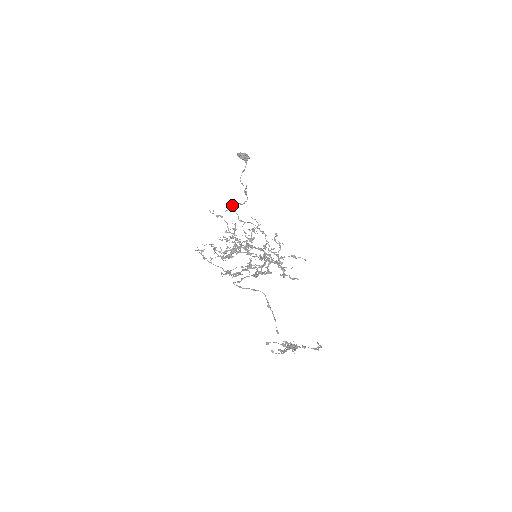
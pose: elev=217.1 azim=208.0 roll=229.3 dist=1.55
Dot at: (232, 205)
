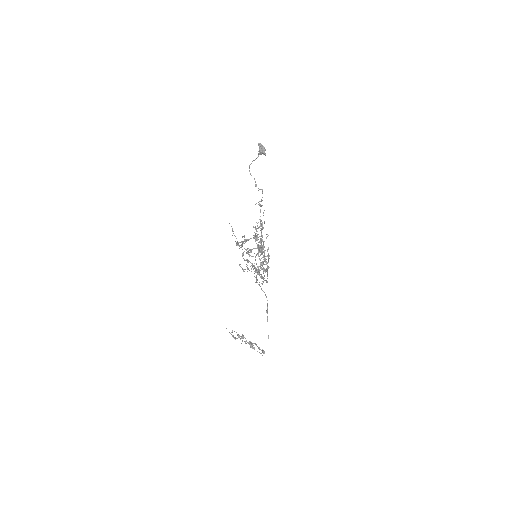
Dot at: occluded
